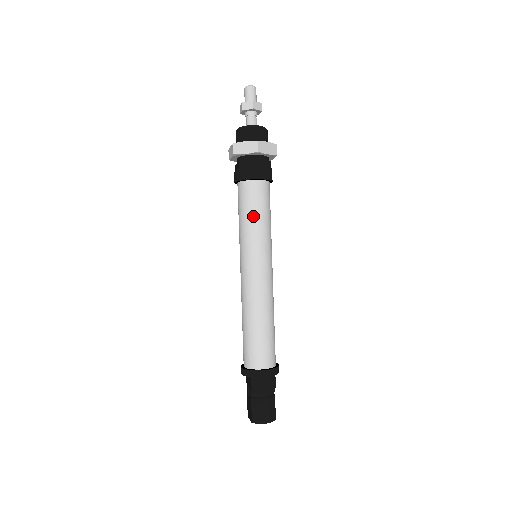
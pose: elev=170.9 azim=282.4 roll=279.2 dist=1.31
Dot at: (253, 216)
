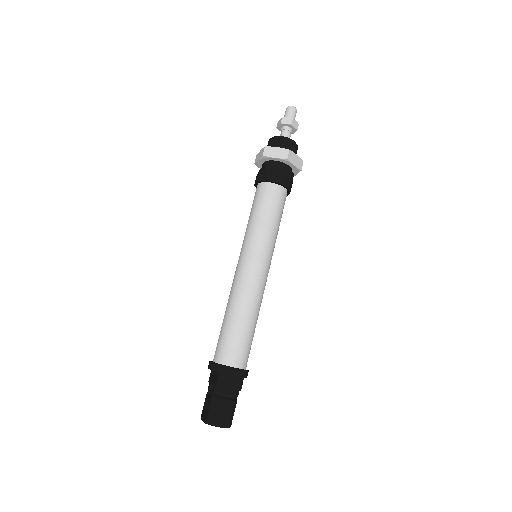
Dot at: (266, 215)
